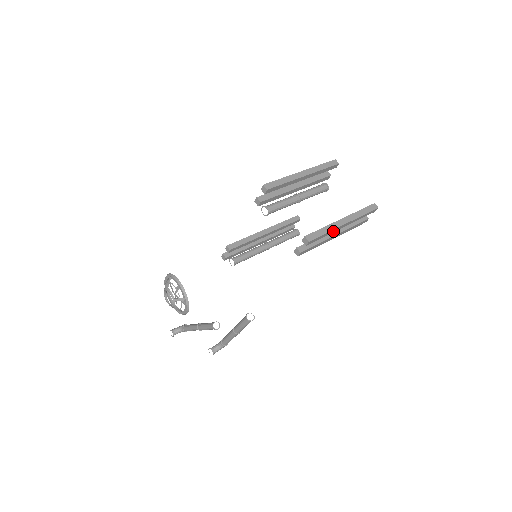
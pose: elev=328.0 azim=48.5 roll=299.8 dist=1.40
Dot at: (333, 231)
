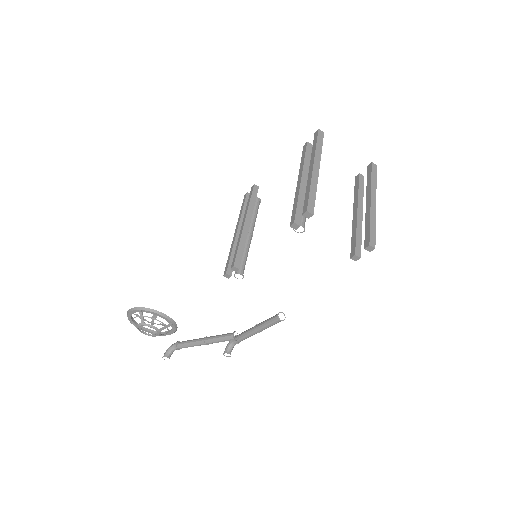
Dot at: occluded
